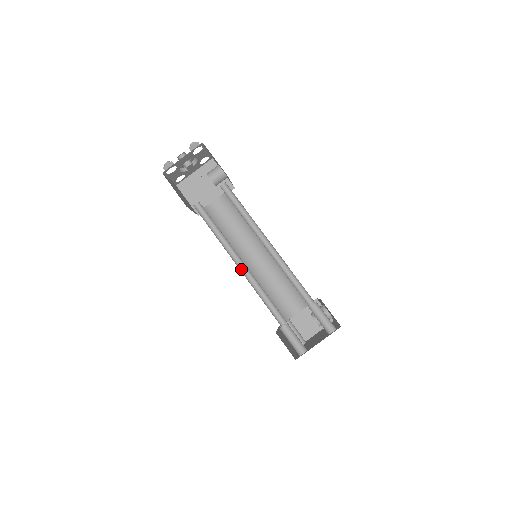
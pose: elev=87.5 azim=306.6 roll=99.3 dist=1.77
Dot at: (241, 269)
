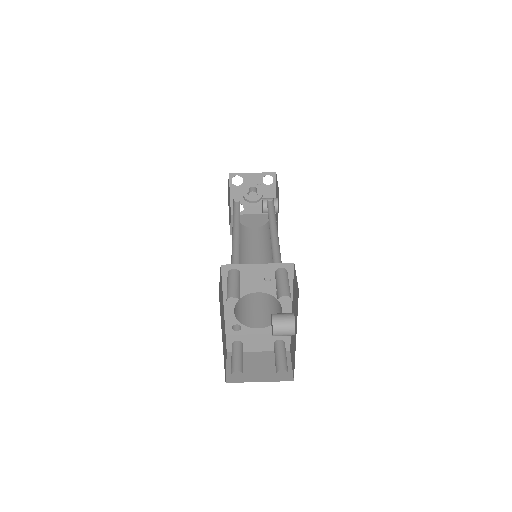
Dot at: (233, 245)
